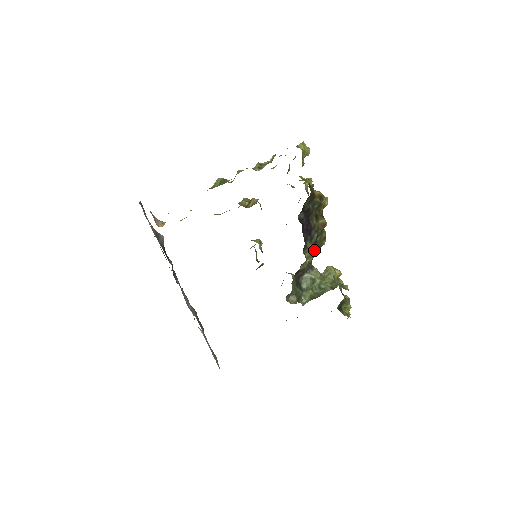
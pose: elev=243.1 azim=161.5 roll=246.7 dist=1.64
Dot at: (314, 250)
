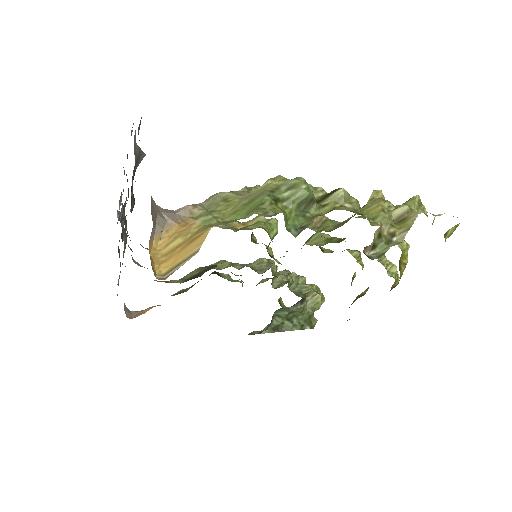
Dot at: occluded
